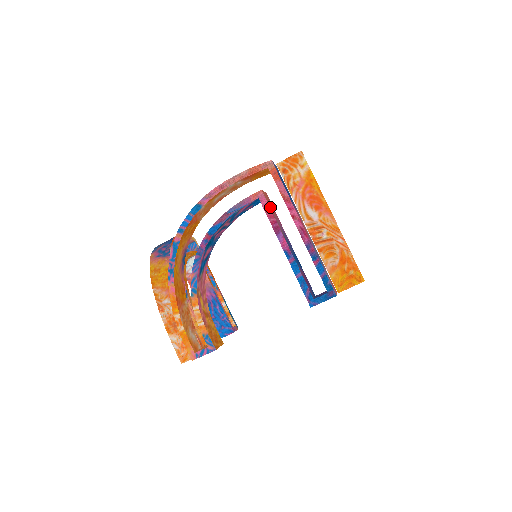
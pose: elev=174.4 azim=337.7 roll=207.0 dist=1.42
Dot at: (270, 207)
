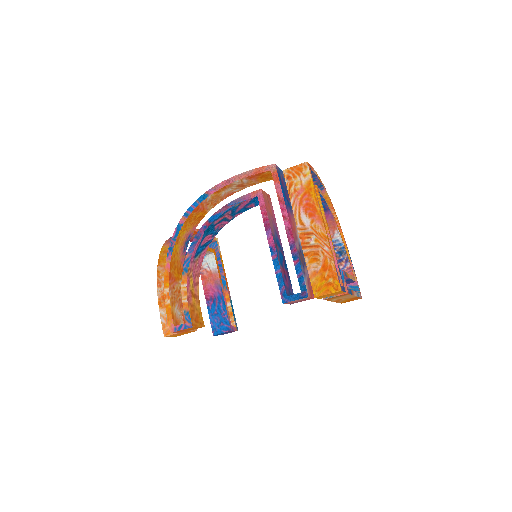
Dot at: (266, 206)
